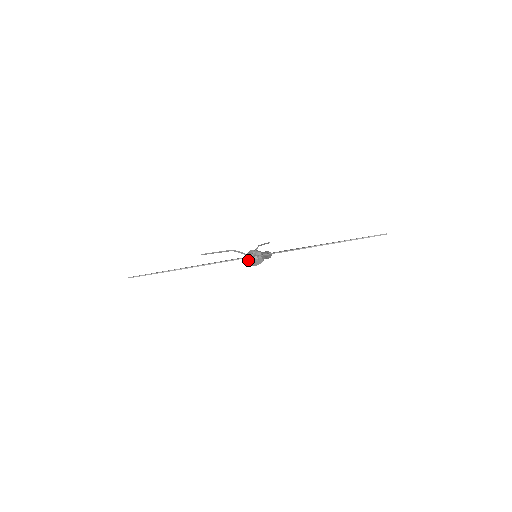
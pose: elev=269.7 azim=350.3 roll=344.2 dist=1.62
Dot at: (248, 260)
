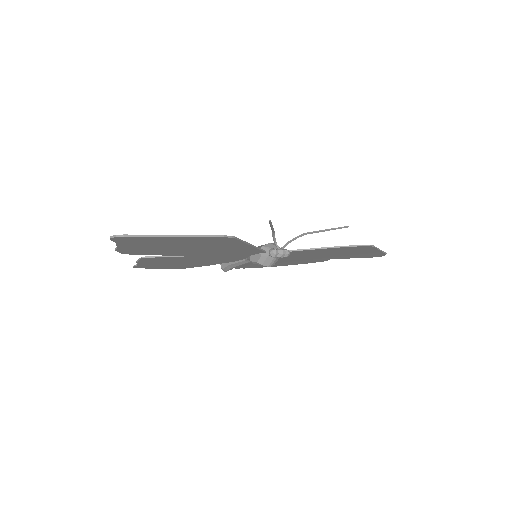
Dot at: (283, 252)
